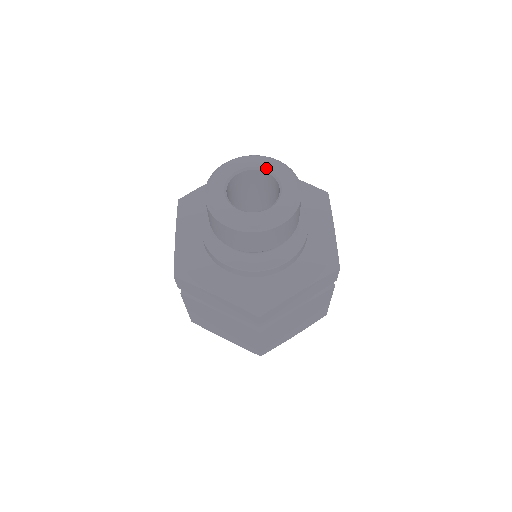
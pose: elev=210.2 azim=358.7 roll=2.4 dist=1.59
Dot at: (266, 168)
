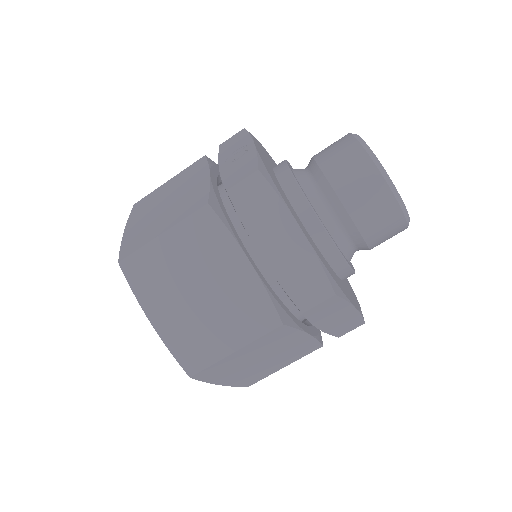
Dot at: occluded
